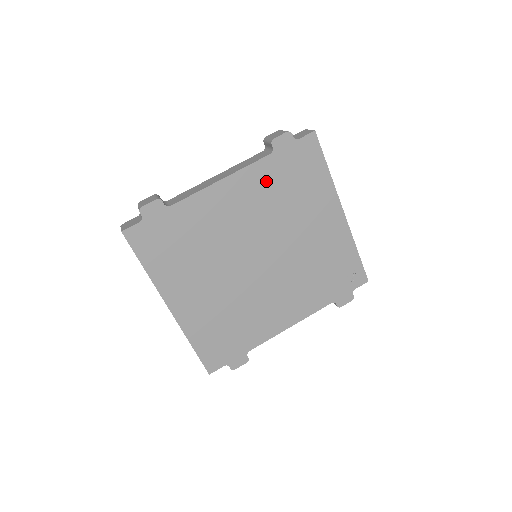
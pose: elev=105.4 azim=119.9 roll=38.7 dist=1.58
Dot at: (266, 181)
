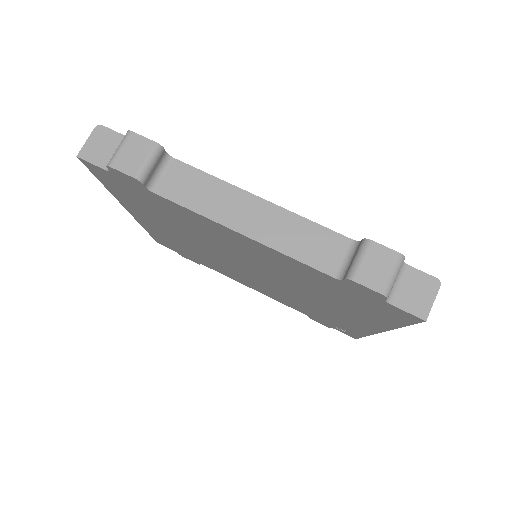
Dot at: (305, 274)
